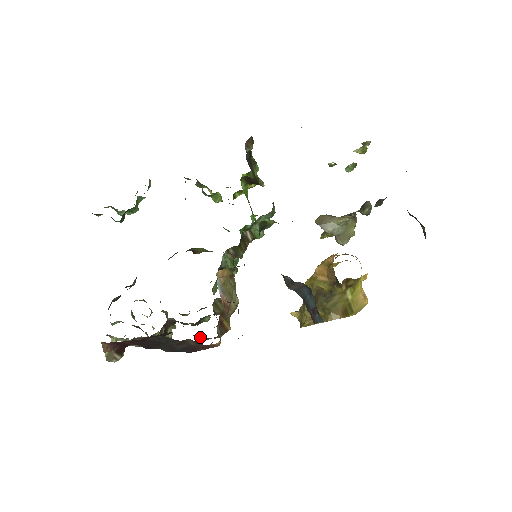
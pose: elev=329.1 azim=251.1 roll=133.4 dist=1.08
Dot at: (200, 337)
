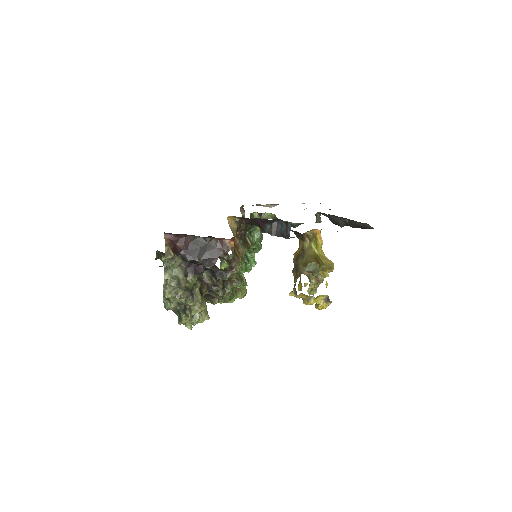
Dot at: (223, 275)
